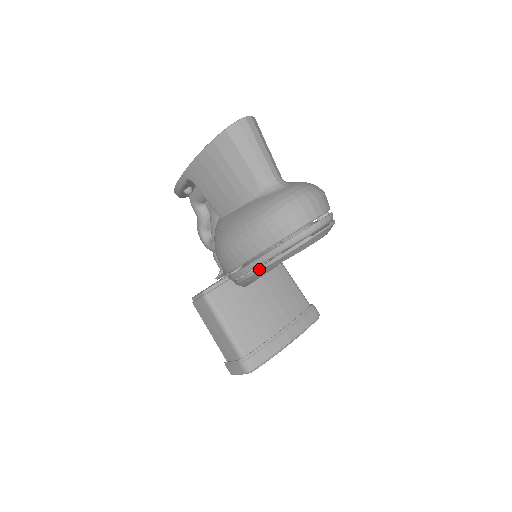
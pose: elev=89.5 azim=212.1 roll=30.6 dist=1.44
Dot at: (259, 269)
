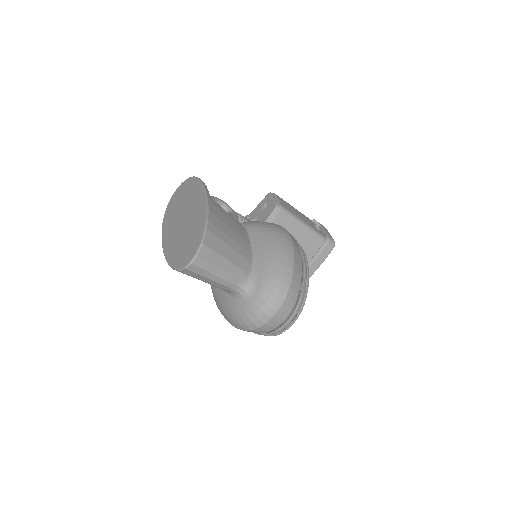
Dot at: occluded
